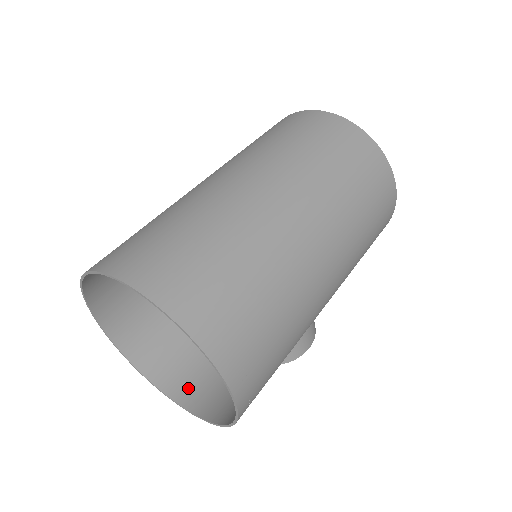
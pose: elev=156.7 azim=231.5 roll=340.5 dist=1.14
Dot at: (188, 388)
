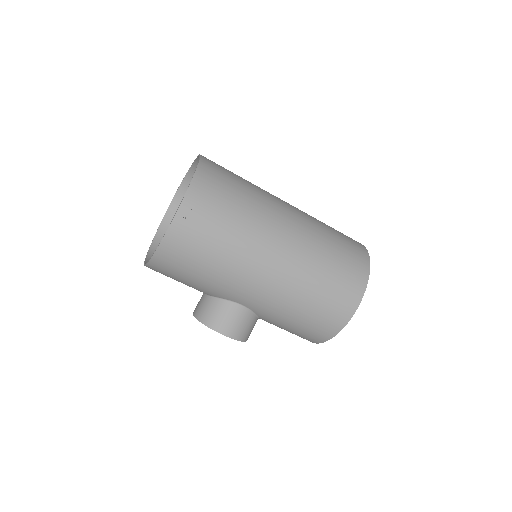
Dot at: occluded
